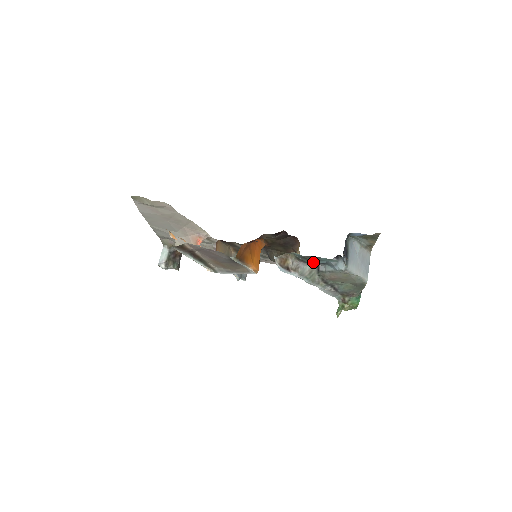
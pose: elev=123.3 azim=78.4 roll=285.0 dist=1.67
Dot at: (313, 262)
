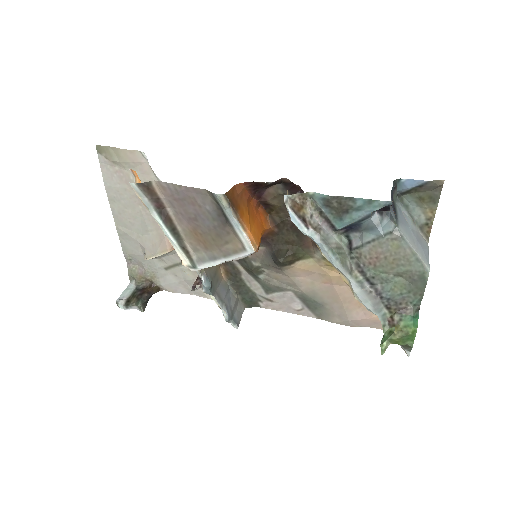
Dot at: (343, 218)
